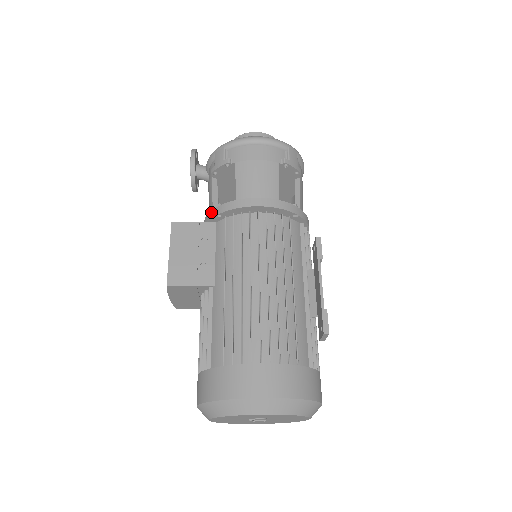
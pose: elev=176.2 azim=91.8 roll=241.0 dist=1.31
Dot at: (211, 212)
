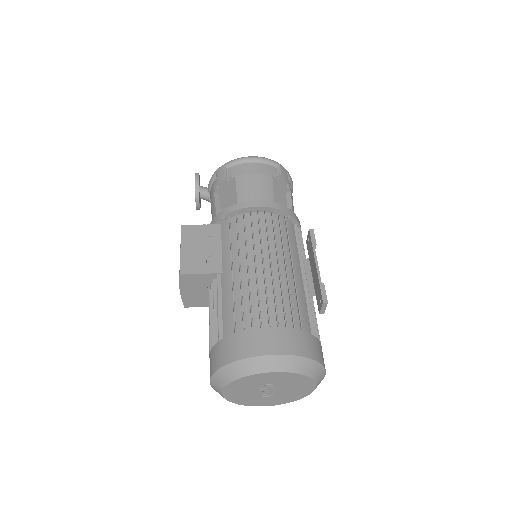
Dot at: (216, 217)
